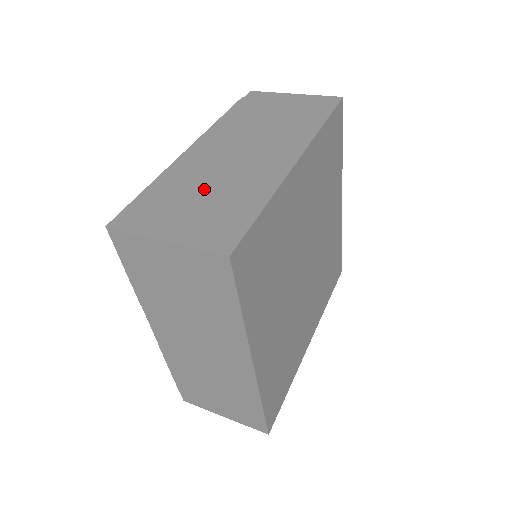
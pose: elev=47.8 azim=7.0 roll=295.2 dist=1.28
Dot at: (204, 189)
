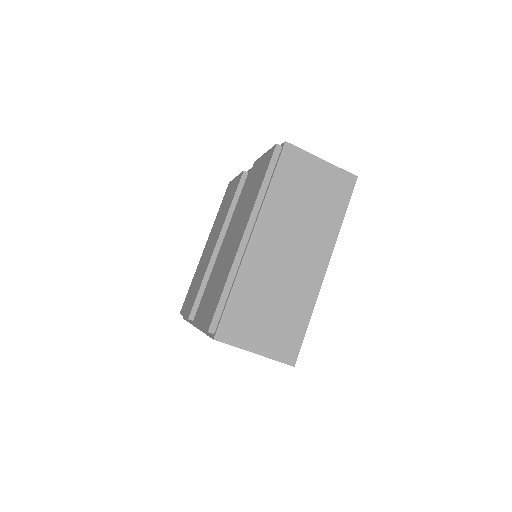
Dot at: (270, 299)
